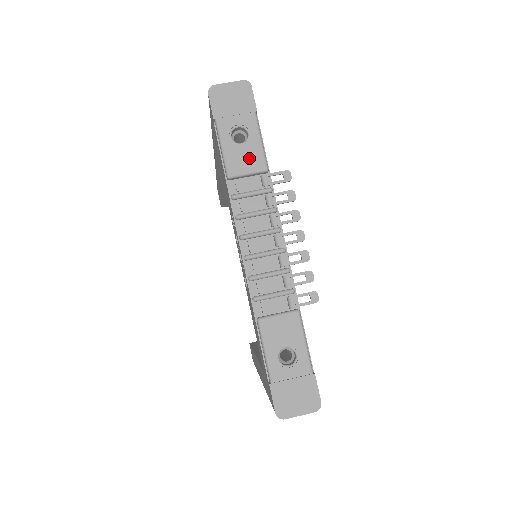
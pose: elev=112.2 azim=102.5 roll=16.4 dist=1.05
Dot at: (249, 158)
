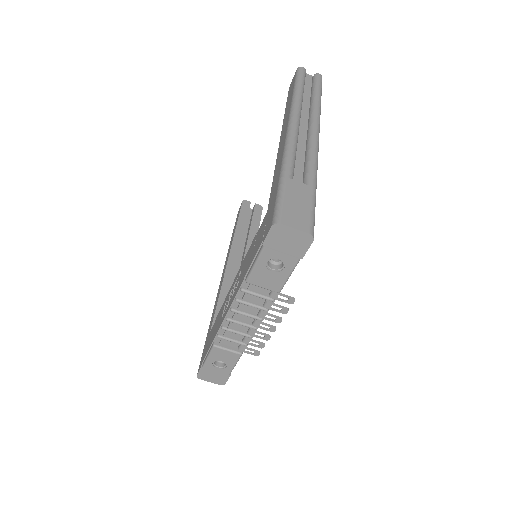
Dot at: (271, 281)
